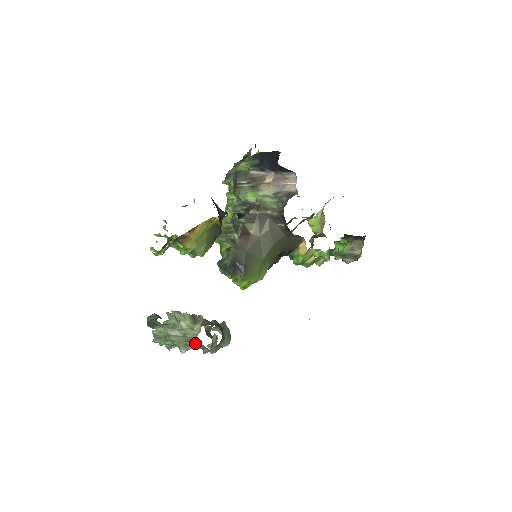
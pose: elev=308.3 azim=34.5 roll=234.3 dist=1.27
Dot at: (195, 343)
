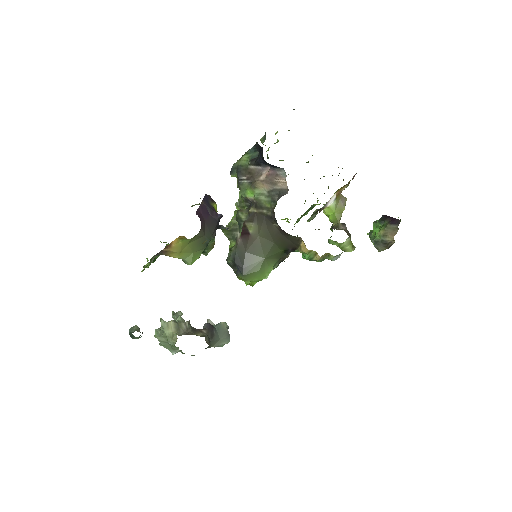
Dot at: (178, 349)
